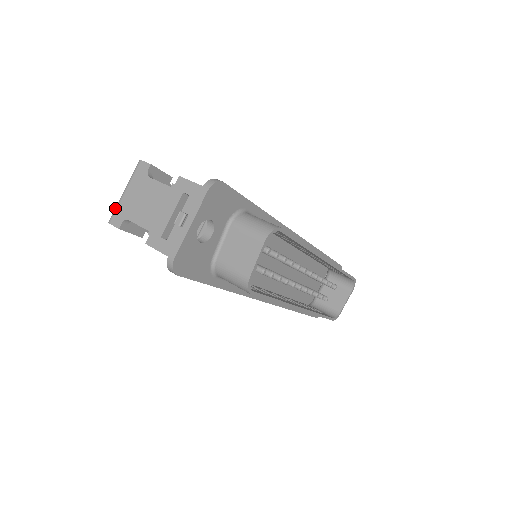
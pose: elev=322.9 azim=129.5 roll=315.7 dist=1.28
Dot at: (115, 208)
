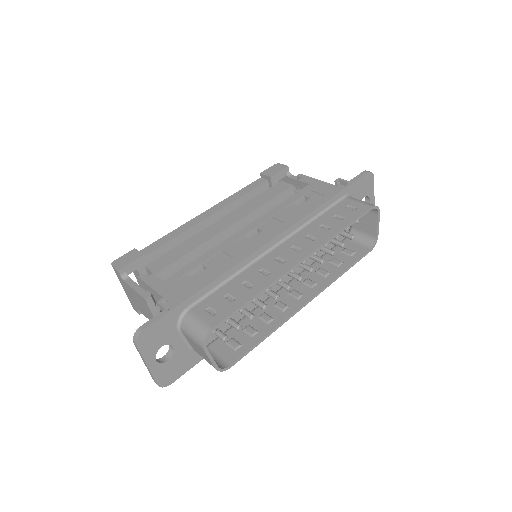
Dot at: (128, 298)
